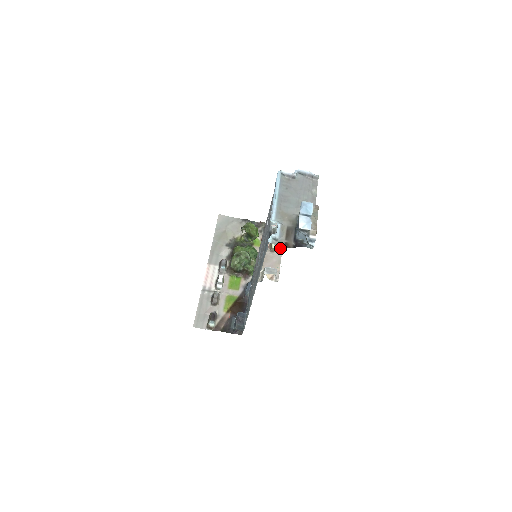
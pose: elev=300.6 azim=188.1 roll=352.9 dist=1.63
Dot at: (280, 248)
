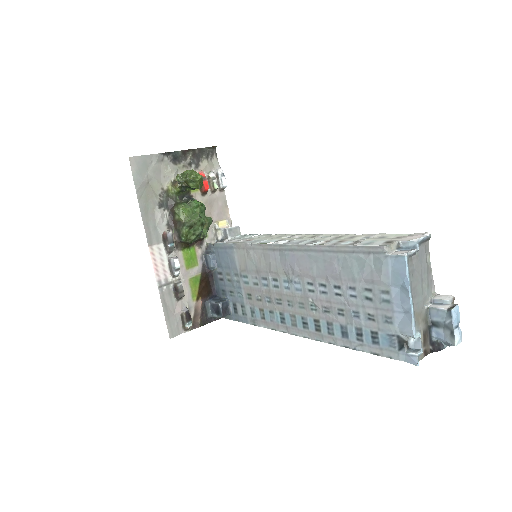
Dot at: (223, 185)
